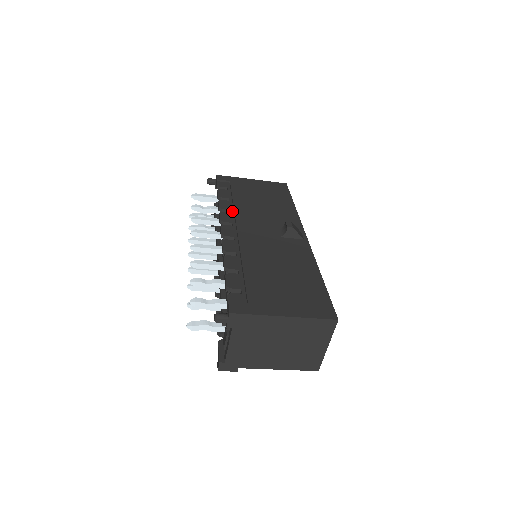
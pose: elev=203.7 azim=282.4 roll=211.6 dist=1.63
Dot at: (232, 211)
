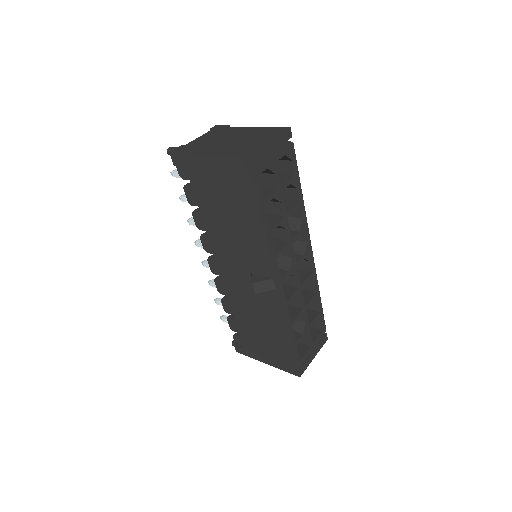
Dot at: (208, 234)
